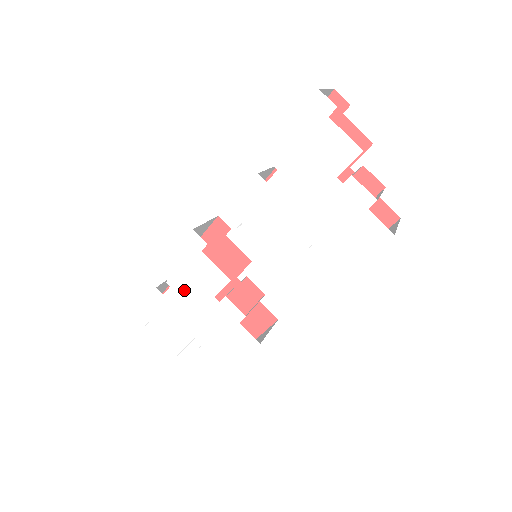
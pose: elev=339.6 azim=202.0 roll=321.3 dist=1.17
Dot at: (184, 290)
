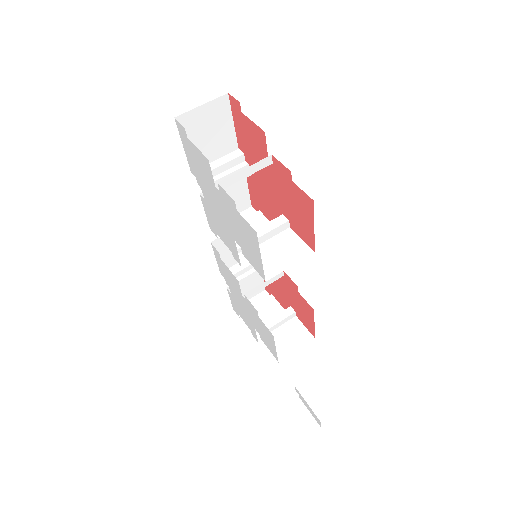
Dot at: (233, 289)
